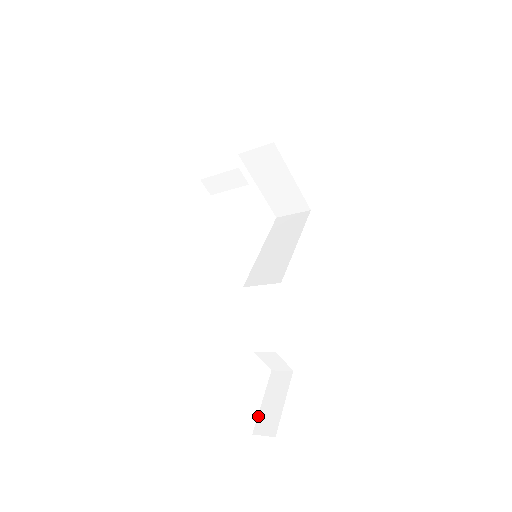
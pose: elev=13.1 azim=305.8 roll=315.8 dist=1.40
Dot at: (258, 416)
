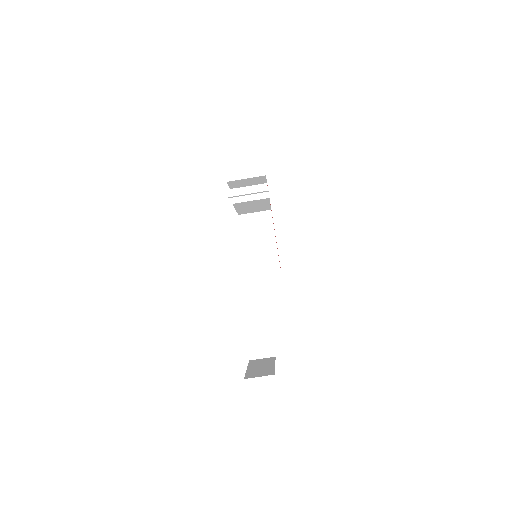
Dot at: (246, 373)
